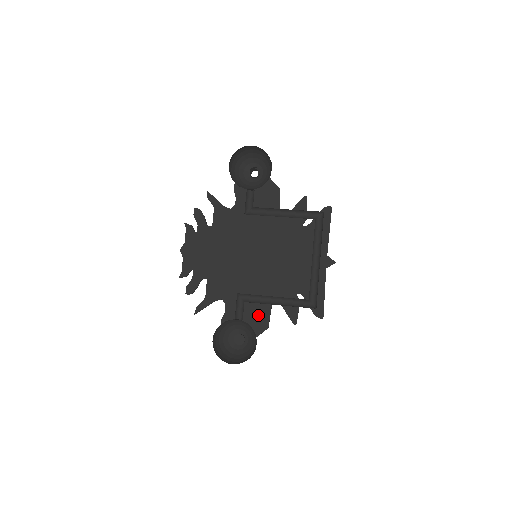
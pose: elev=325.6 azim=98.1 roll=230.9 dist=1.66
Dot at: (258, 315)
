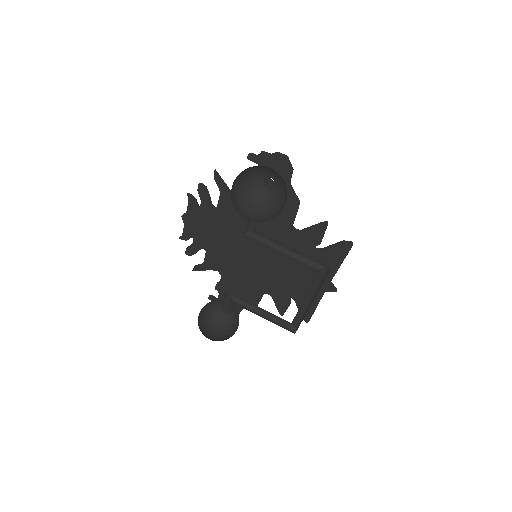
Dot at: (249, 296)
